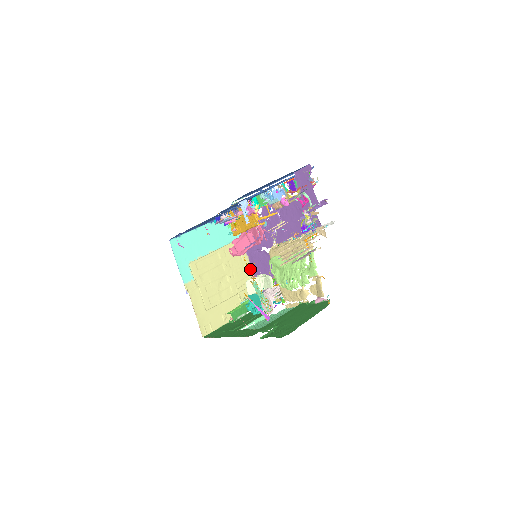
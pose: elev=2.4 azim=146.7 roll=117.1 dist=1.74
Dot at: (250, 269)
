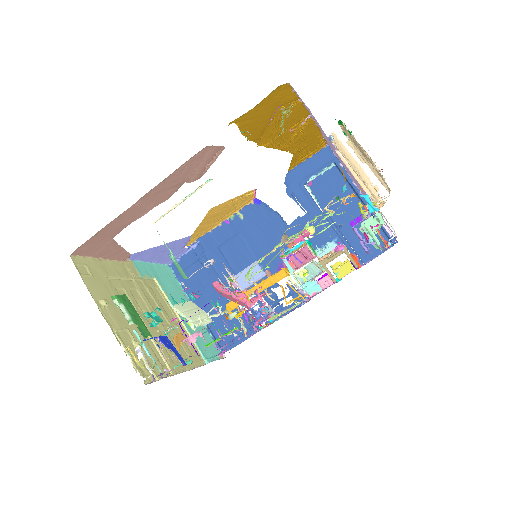
Dot at: (179, 370)
